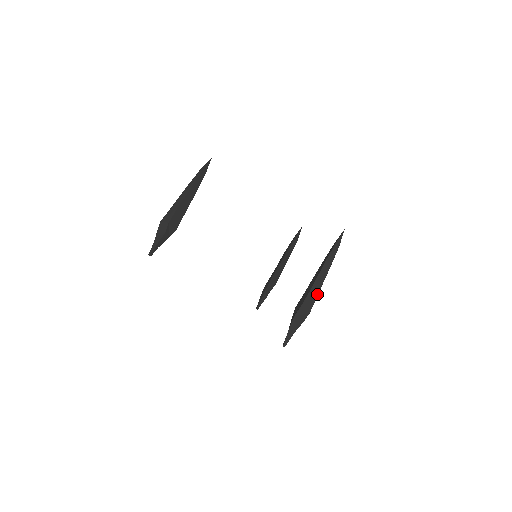
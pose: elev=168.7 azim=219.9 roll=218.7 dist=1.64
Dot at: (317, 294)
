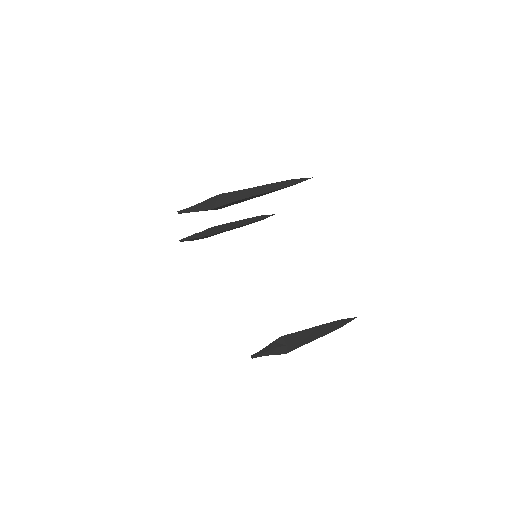
Dot at: (240, 190)
